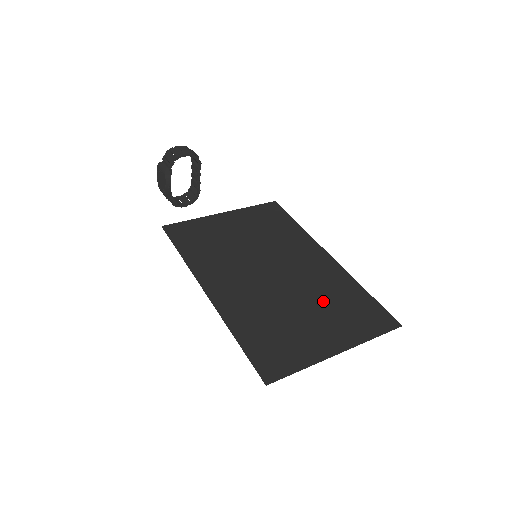
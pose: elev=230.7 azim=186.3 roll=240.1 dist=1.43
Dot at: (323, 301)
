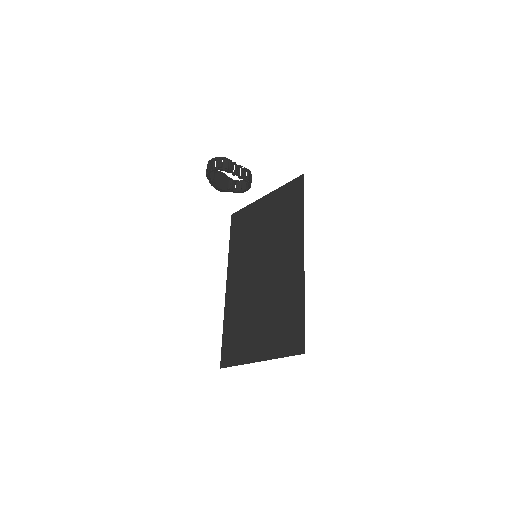
Dot at: (273, 311)
